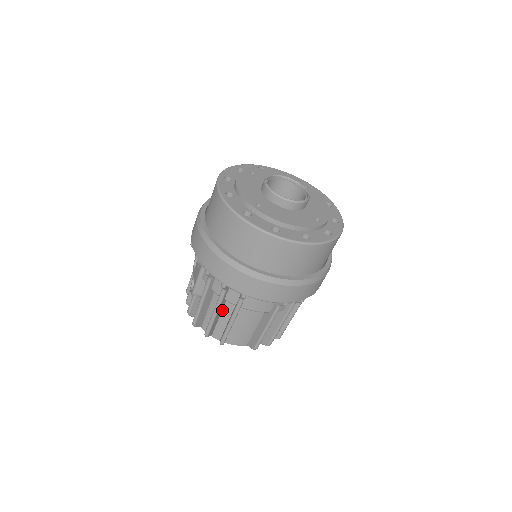
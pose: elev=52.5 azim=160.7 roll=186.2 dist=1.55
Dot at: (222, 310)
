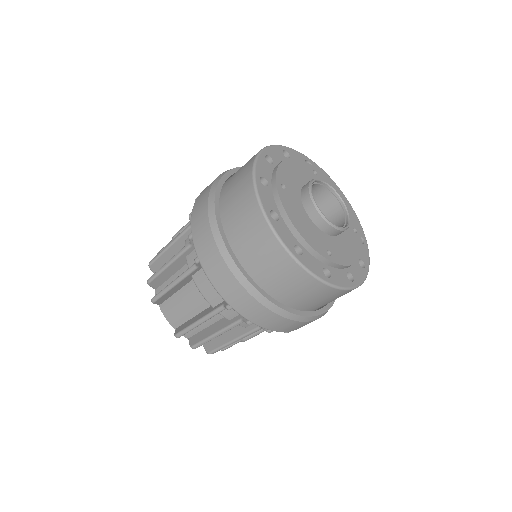
Dot at: (179, 270)
